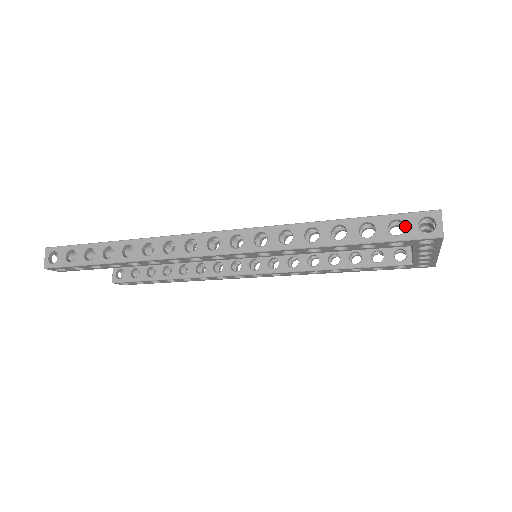
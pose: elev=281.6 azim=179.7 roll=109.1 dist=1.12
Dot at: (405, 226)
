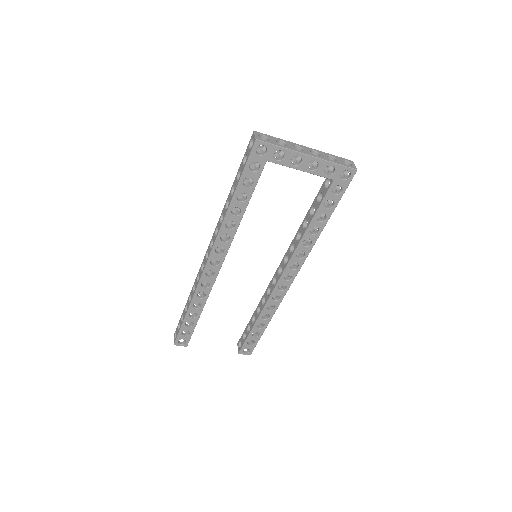
Dot at: (247, 155)
